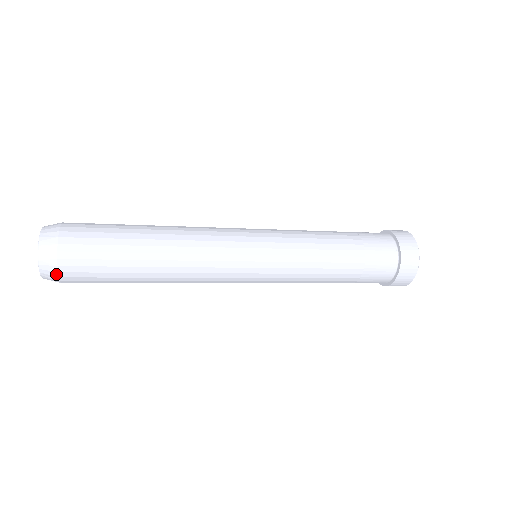
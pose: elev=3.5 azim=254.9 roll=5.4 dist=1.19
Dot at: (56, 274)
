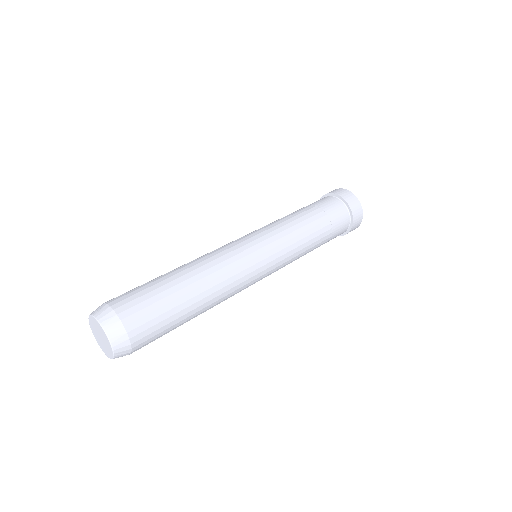
Dot at: occluded
